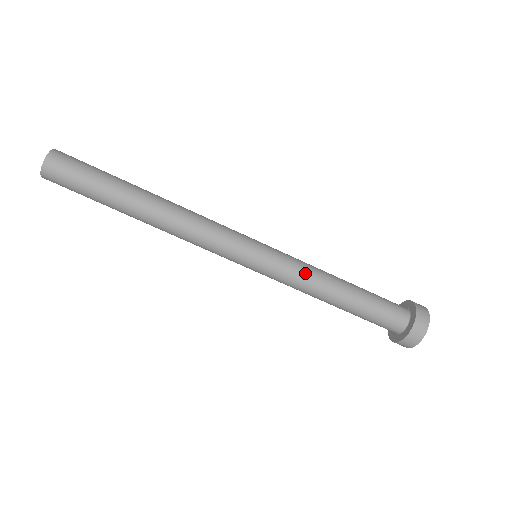
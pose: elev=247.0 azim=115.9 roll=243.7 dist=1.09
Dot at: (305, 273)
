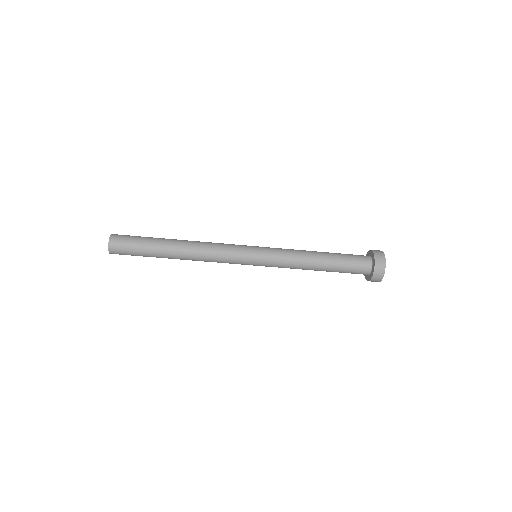
Dot at: (291, 255)
